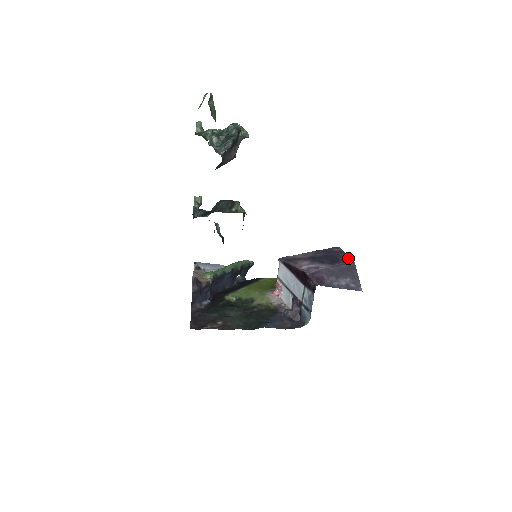
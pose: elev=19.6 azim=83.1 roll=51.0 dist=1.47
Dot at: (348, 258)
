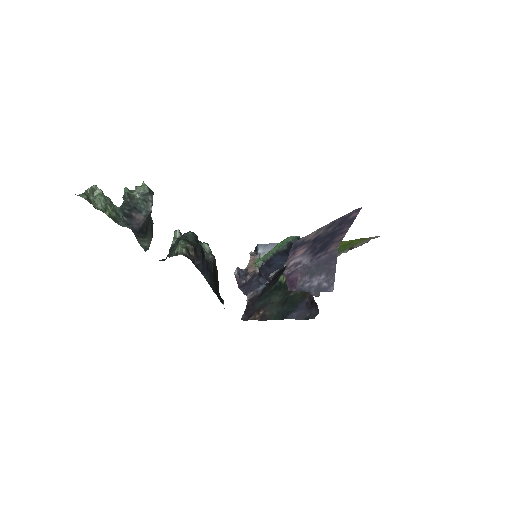
Dot at: (340, 239)
